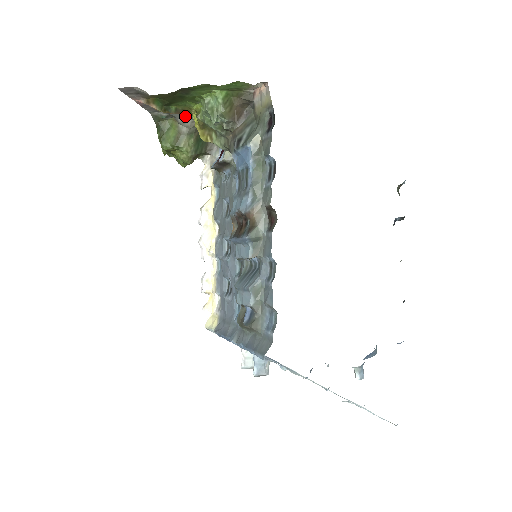
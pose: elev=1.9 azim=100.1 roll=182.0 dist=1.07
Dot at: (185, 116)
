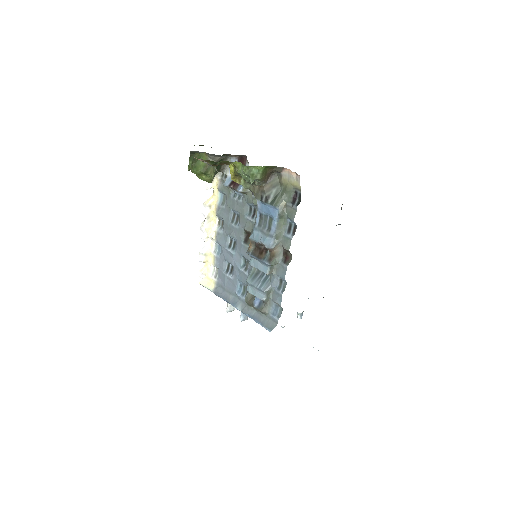
Dot at: (217, 156)
